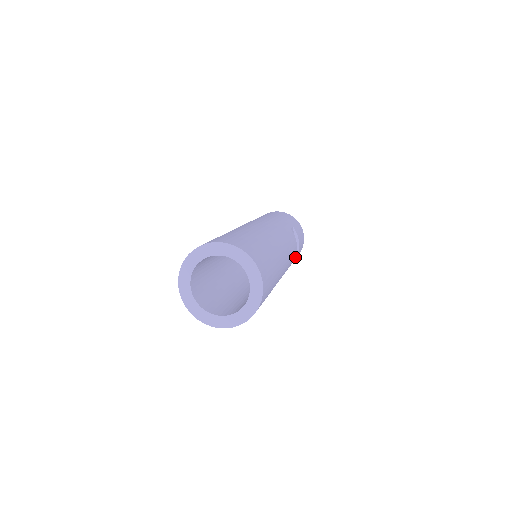
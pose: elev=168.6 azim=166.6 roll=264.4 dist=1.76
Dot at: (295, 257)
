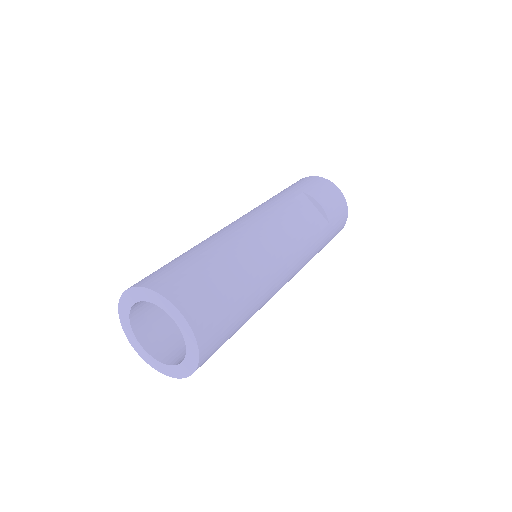
Dot at: (327, 222)
